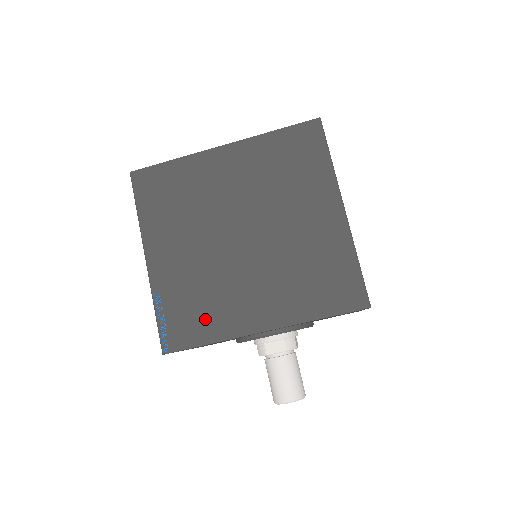
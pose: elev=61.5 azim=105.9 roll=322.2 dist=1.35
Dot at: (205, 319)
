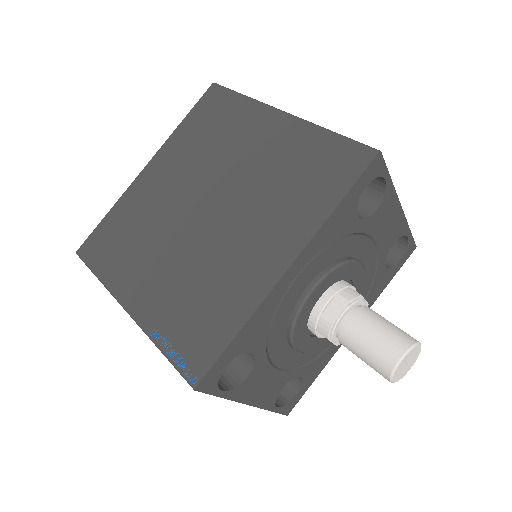
Dot at: (218, 311)
